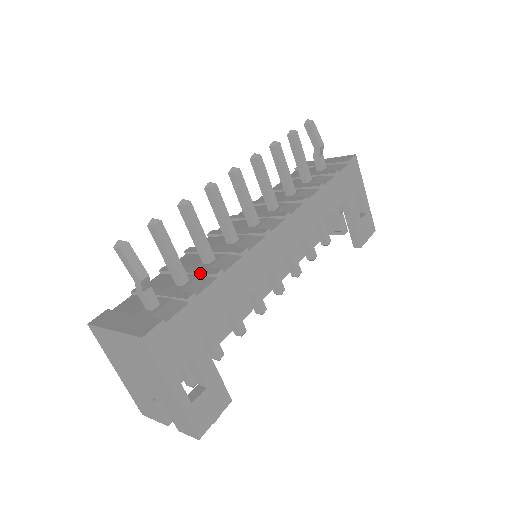
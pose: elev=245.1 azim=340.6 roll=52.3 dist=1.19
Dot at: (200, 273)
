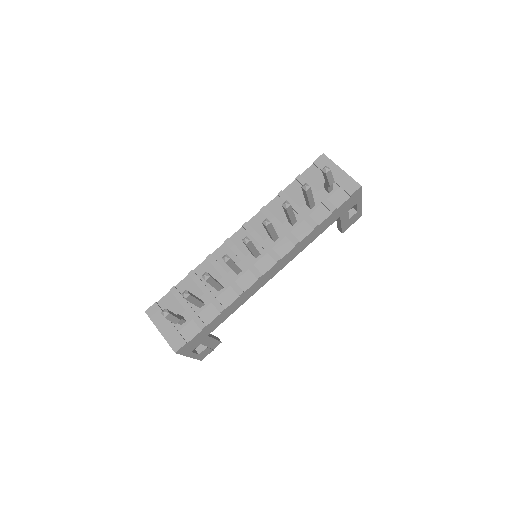
Dot at: (212, 303)
